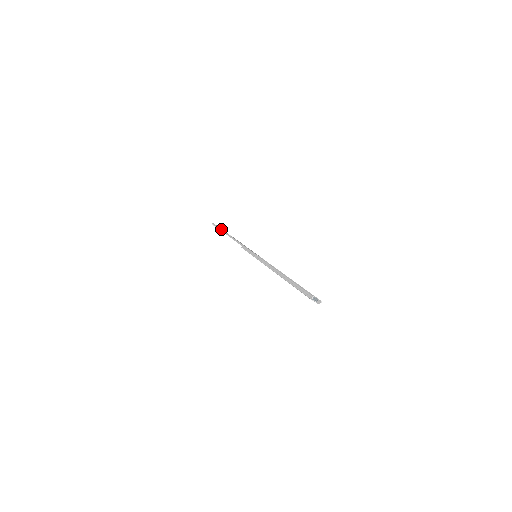
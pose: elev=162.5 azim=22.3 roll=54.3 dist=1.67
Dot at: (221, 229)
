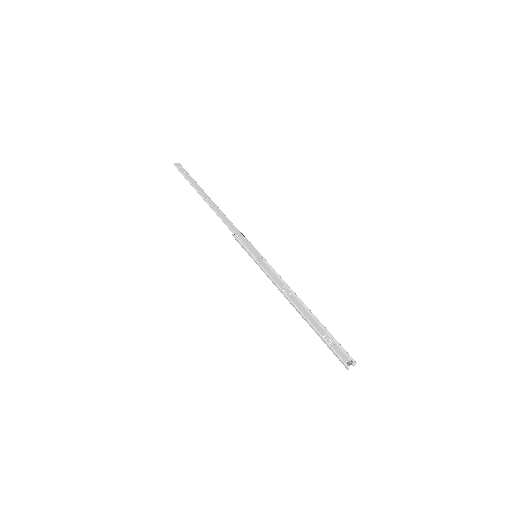
Dot at: (192, 185)
